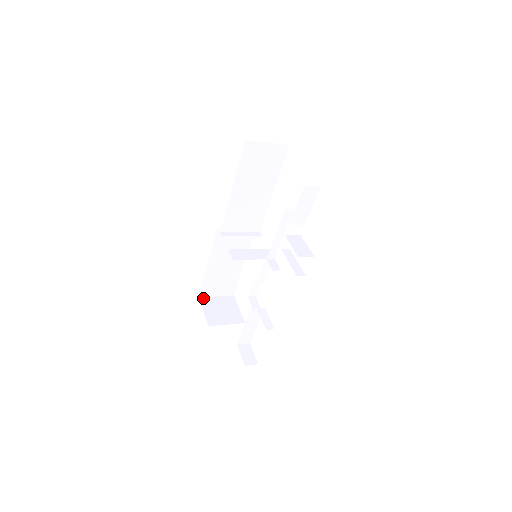
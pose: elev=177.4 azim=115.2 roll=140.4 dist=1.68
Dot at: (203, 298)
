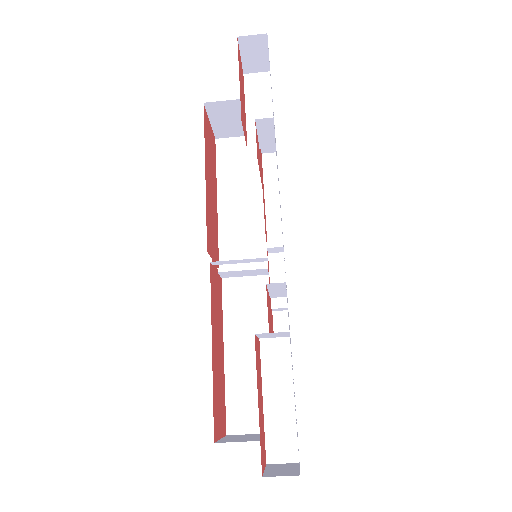
Dot at: (234, 435)
